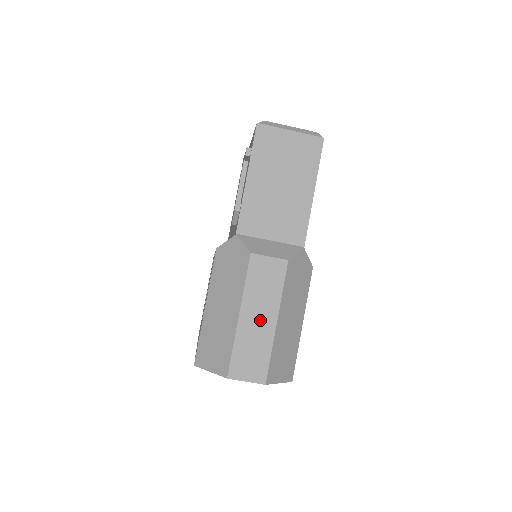
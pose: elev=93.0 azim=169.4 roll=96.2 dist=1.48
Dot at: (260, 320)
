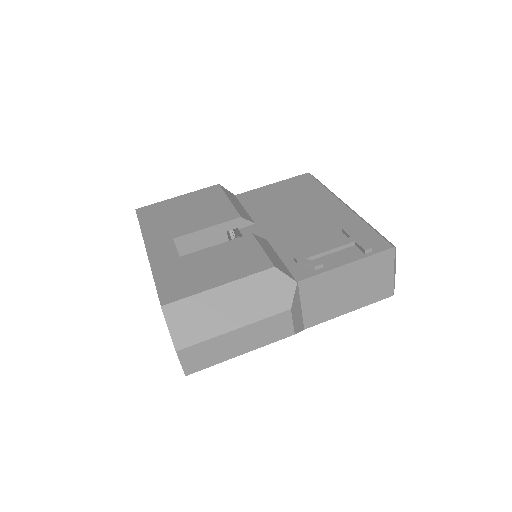
Dot at: (238, 344)
